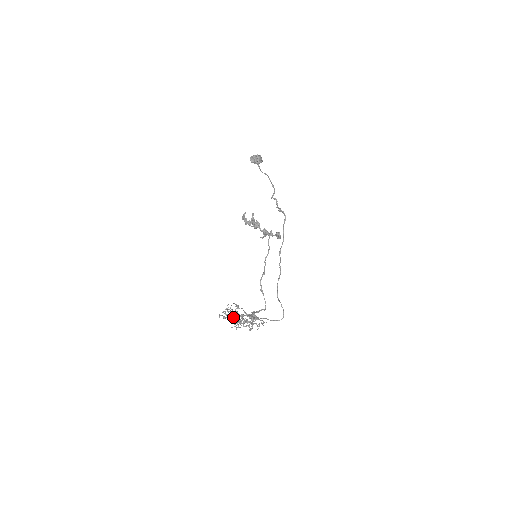
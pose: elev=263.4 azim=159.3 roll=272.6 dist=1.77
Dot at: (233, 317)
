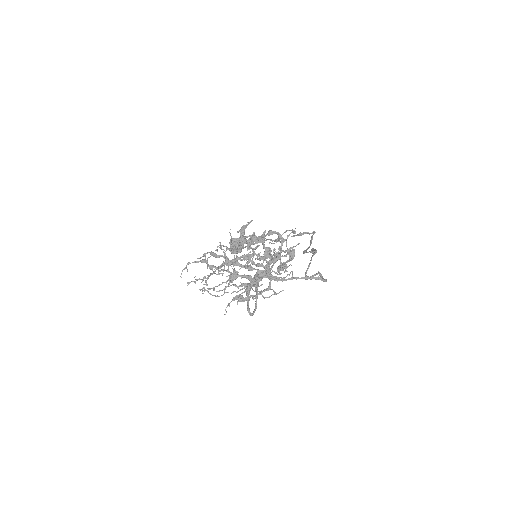
Dot at: occluded
